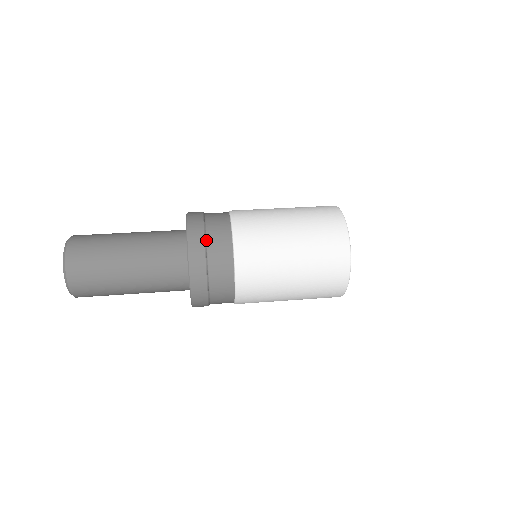
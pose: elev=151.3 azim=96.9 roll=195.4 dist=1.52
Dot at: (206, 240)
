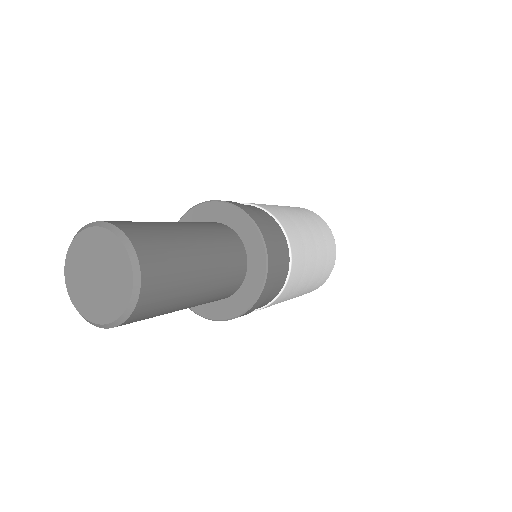
Dot at: occluded
